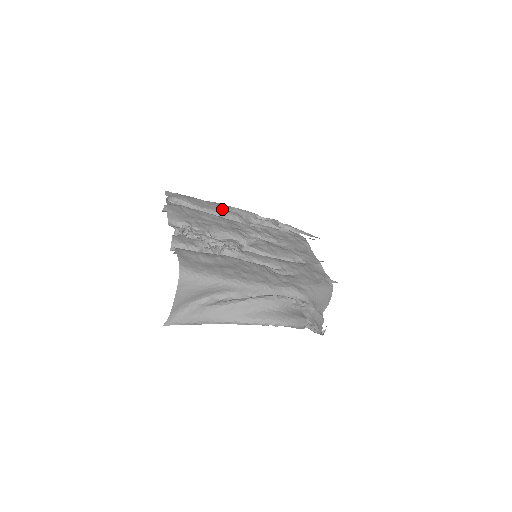
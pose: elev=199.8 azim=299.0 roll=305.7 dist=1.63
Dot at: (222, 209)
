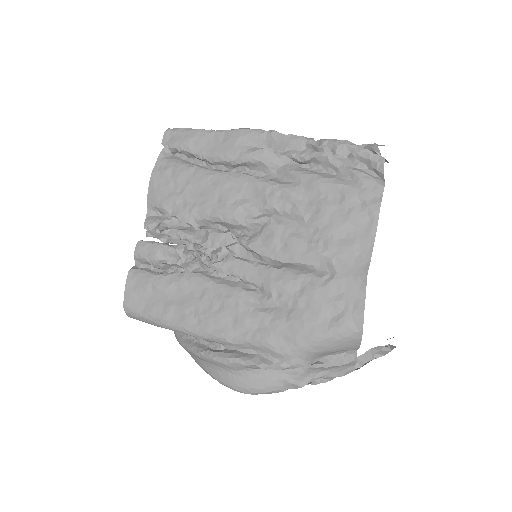
Dot at: (238, 150)
